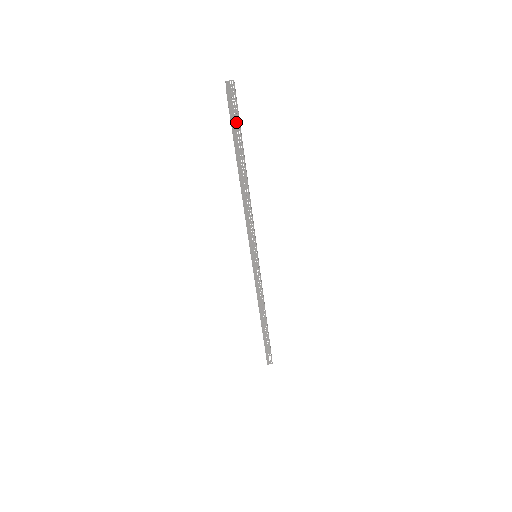
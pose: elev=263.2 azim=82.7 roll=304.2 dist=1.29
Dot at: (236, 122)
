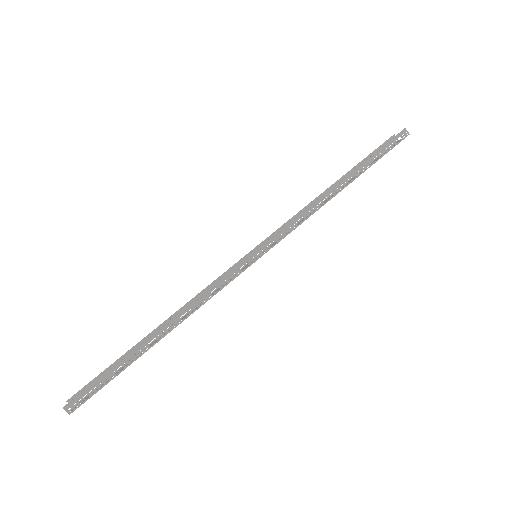
Dot at: (387, 149)
